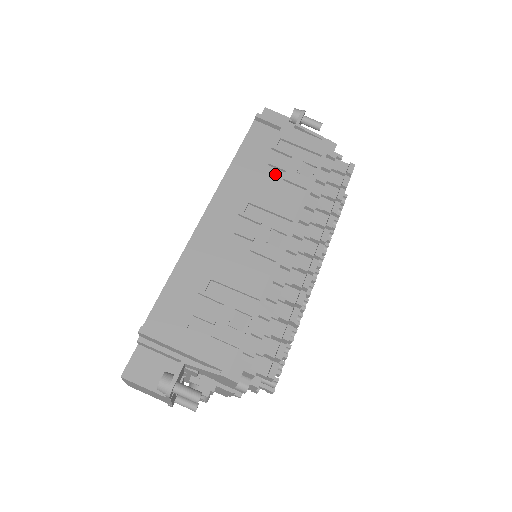
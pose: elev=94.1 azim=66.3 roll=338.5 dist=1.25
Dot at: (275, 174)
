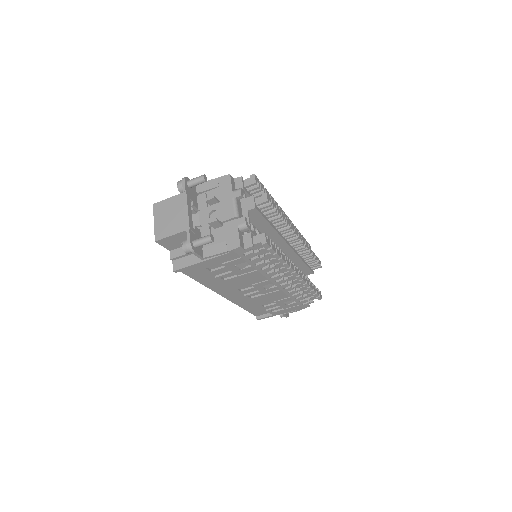
Dot at: (230, 275)
